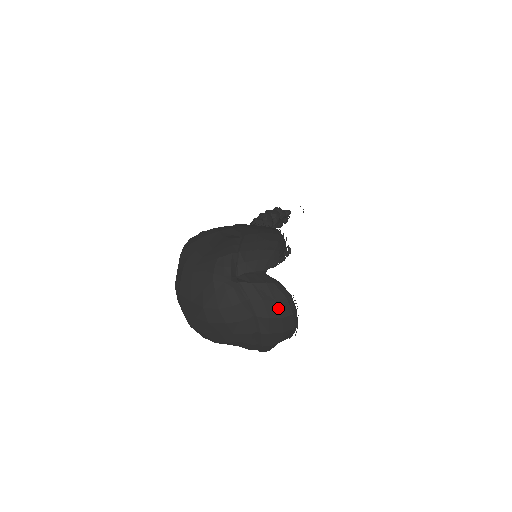
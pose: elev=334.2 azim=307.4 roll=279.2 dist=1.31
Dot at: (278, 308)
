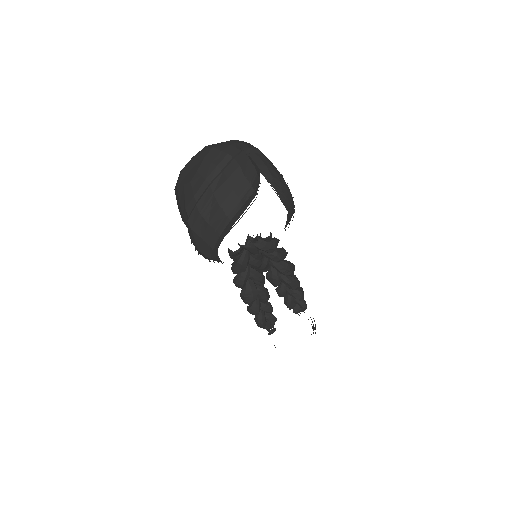
Dot at: (240, 182)
